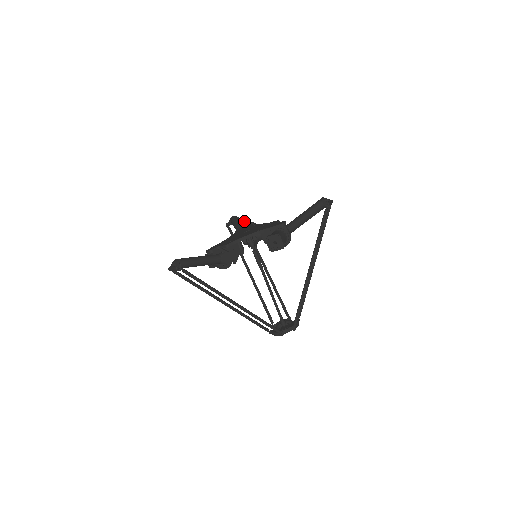
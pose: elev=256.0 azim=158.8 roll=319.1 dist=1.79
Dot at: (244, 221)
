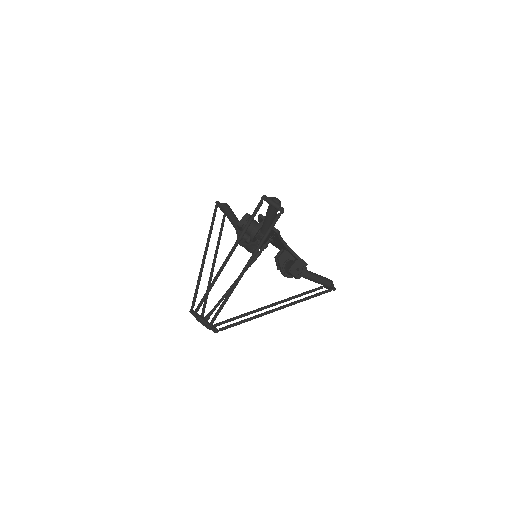
Dot at: occluded
